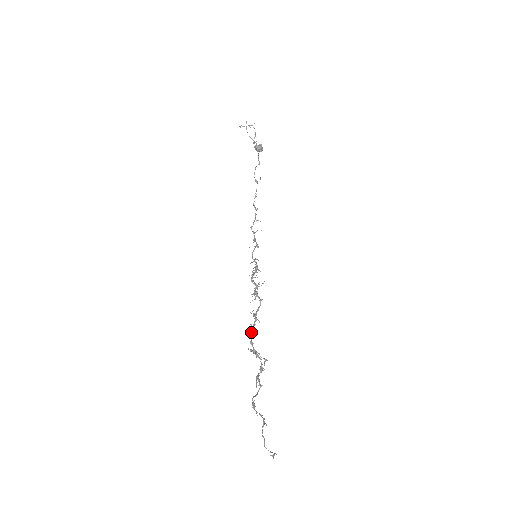
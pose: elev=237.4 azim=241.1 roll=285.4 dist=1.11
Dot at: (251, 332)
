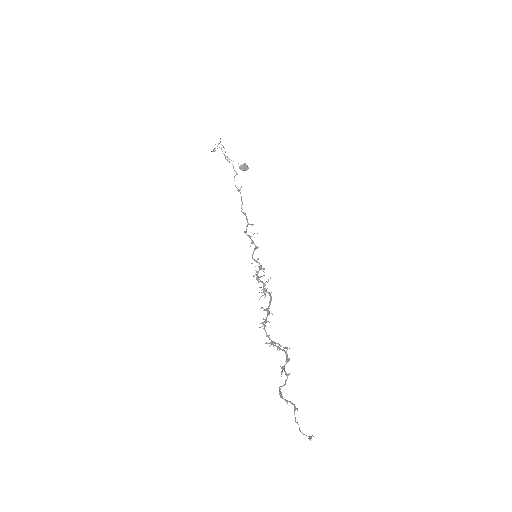
Dot at: (263, 325)
